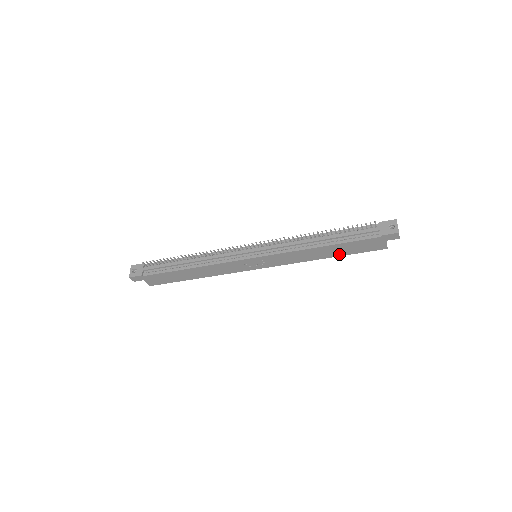
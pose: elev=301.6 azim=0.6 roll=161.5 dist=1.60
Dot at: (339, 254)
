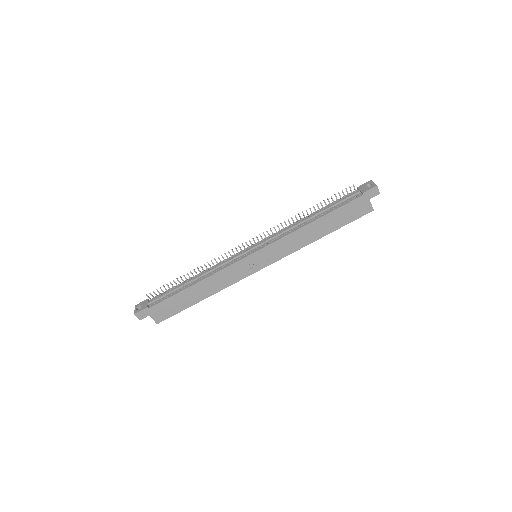
Dot at: (332, 229)
